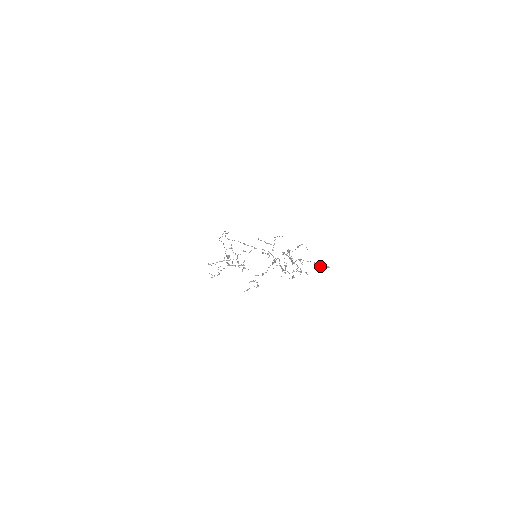
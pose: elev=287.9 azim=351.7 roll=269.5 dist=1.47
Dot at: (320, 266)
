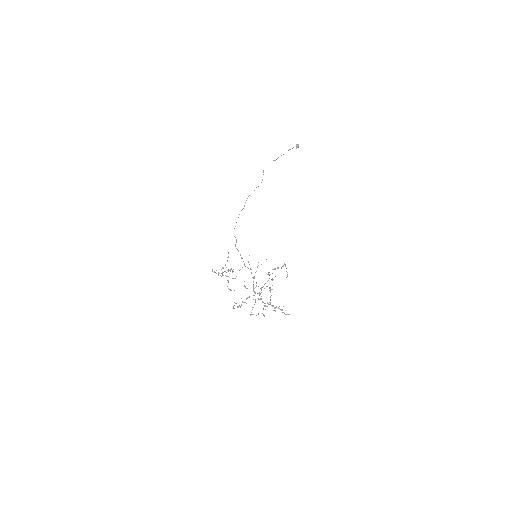
Dot at: occluded
